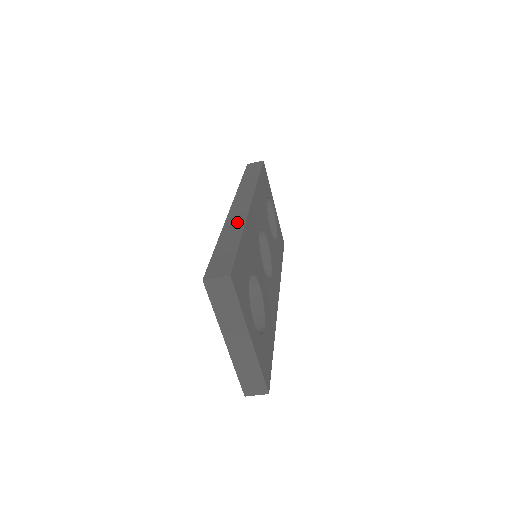
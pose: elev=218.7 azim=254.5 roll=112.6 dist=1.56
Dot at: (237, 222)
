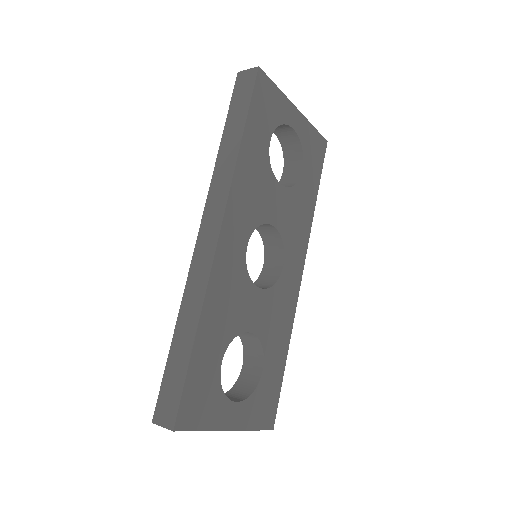
Dot at: (197, 290)
